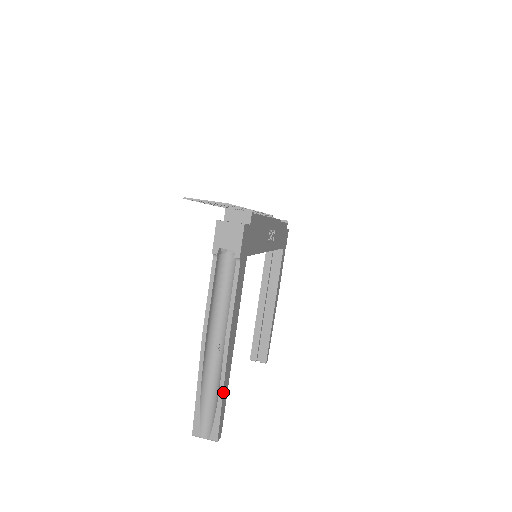
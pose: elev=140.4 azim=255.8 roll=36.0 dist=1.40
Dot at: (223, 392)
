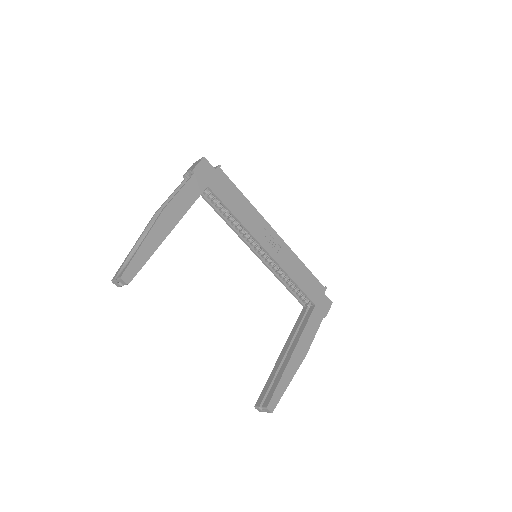
Dot at: (144, 243)
